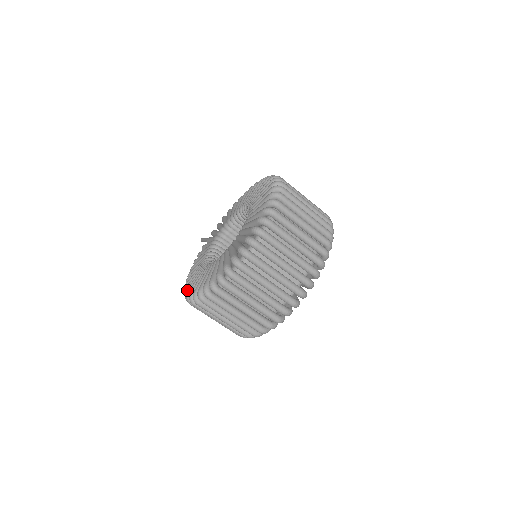
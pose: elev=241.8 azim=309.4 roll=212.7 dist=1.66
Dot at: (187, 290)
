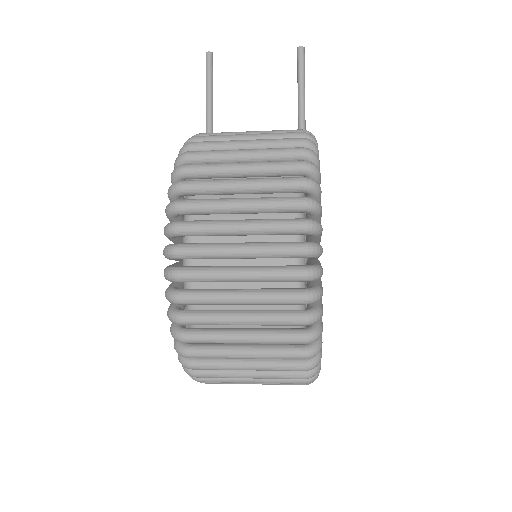
Dot at: occluded
